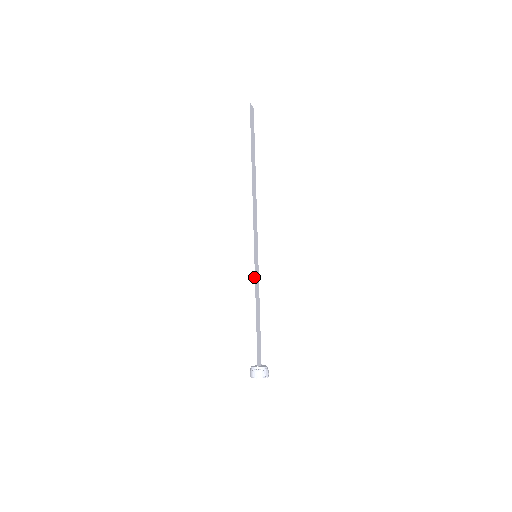
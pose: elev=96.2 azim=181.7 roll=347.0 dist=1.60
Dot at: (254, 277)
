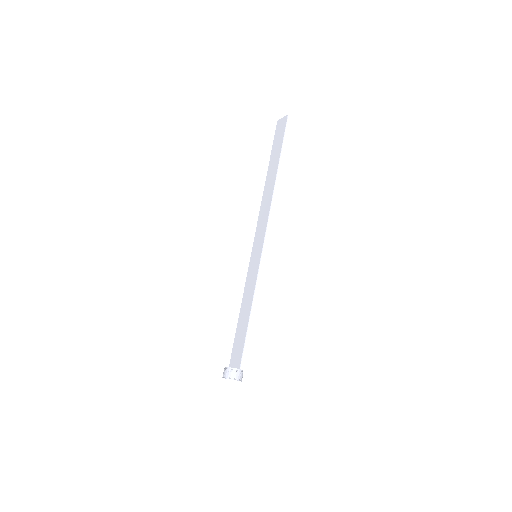
Dot at: (257, 276)
